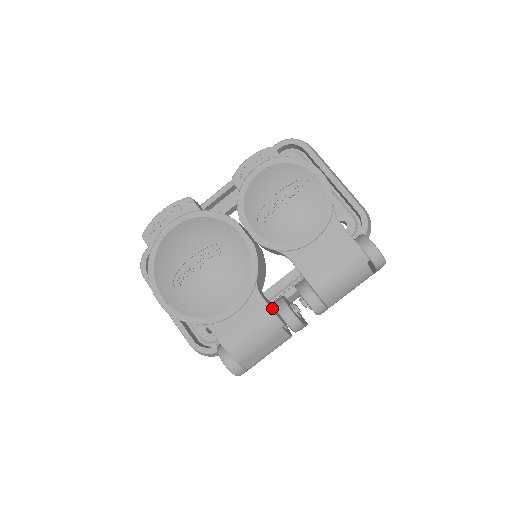
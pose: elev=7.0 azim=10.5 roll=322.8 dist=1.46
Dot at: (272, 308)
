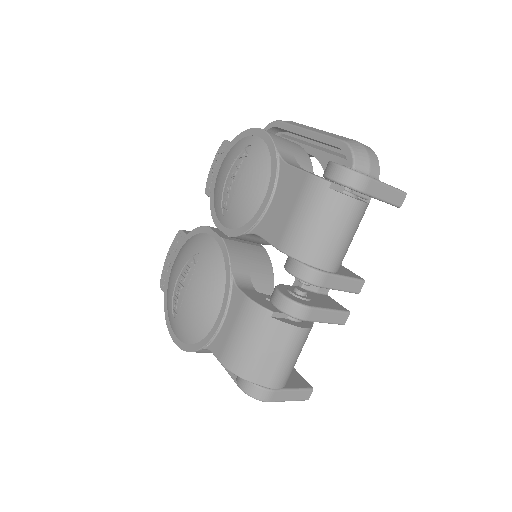
Dot at: (256, 298)
